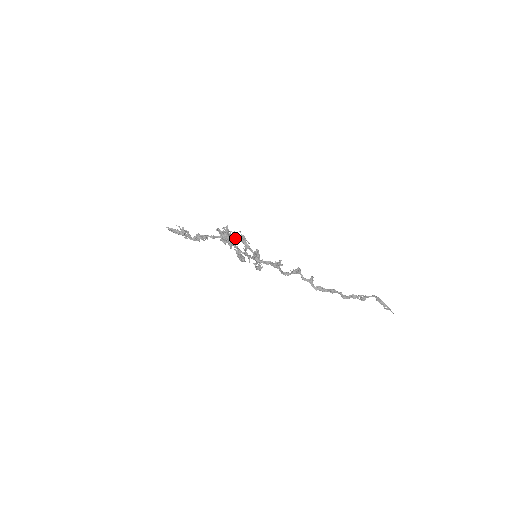
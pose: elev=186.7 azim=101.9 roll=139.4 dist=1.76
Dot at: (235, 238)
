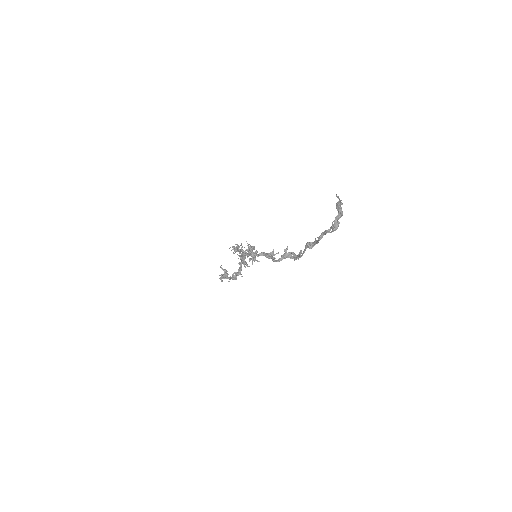
Dot at: (242, 247)
